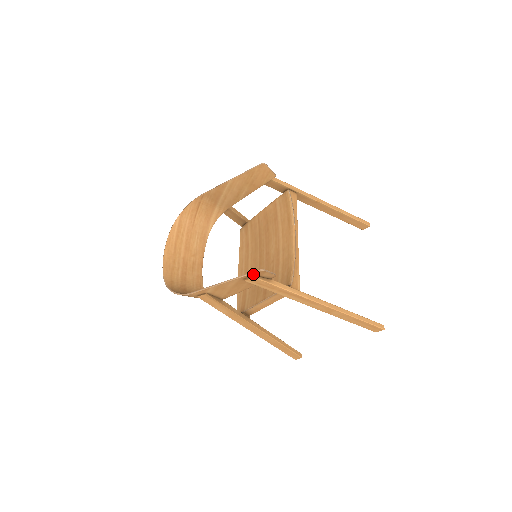
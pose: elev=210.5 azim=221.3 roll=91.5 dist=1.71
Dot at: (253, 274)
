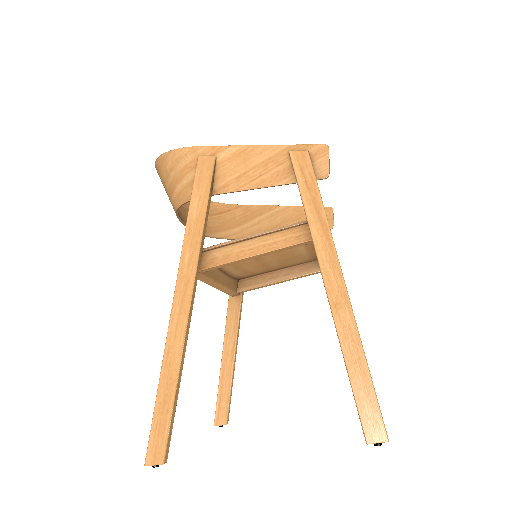
Dot at: (310, 148)
